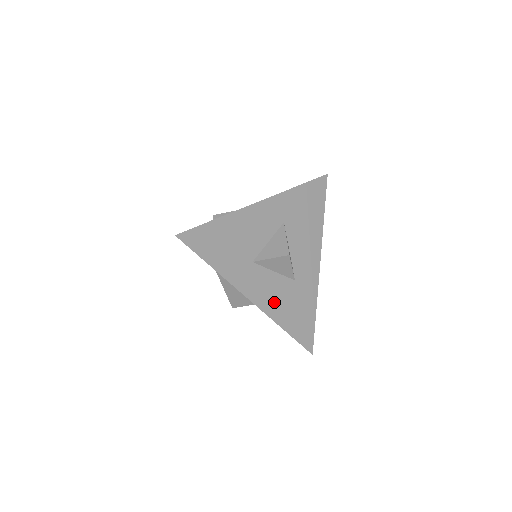
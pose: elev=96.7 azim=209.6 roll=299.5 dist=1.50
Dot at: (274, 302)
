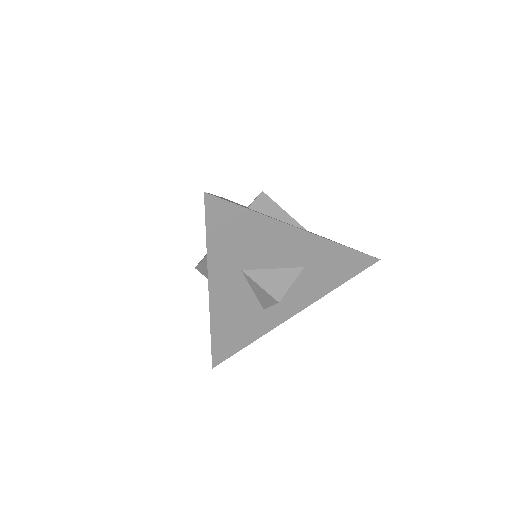
Dot at: (310, 293)
